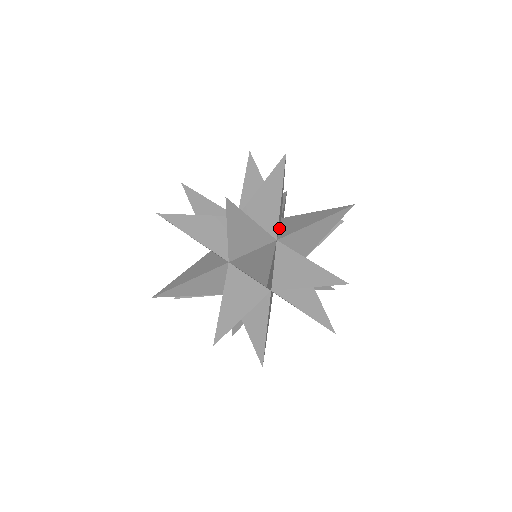
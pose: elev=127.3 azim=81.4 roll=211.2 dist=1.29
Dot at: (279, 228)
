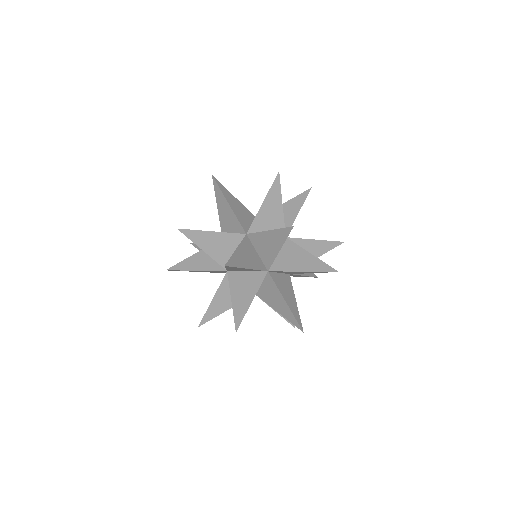
Dot at: occluded
